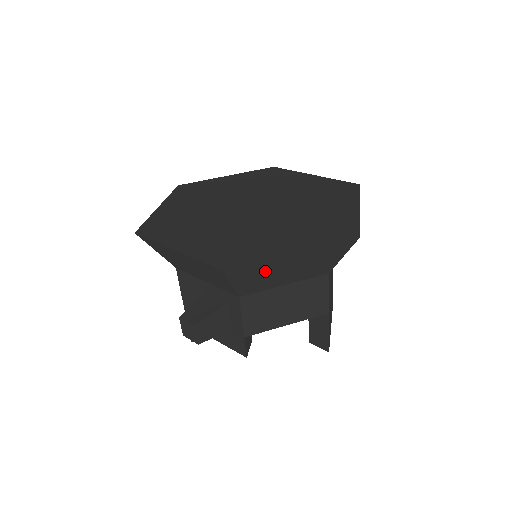
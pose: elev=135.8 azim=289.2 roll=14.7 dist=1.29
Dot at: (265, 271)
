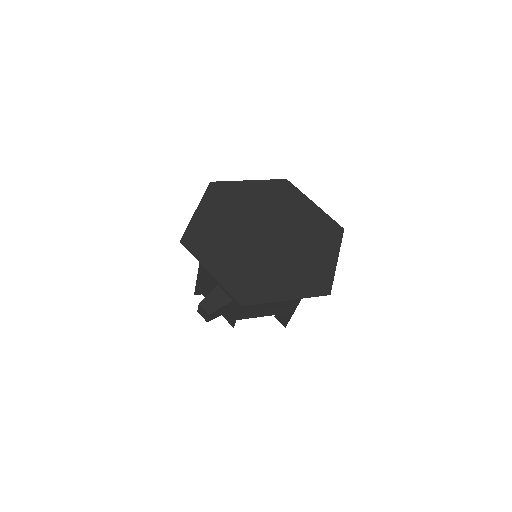
Dot at: occluded
